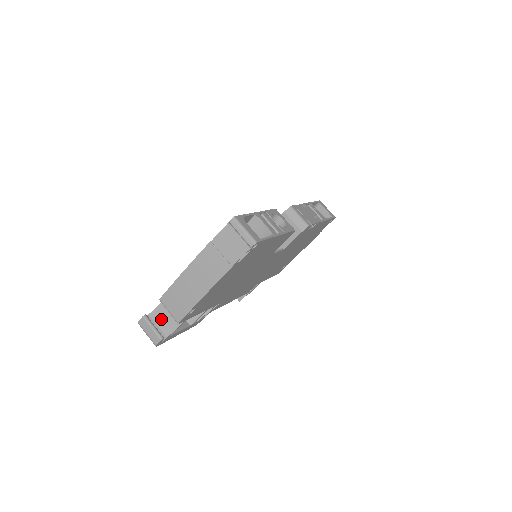
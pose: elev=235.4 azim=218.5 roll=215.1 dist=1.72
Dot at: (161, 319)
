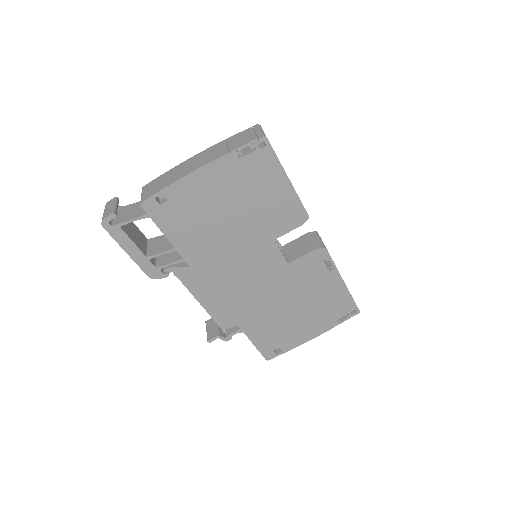
Dot at: (128, 211)
